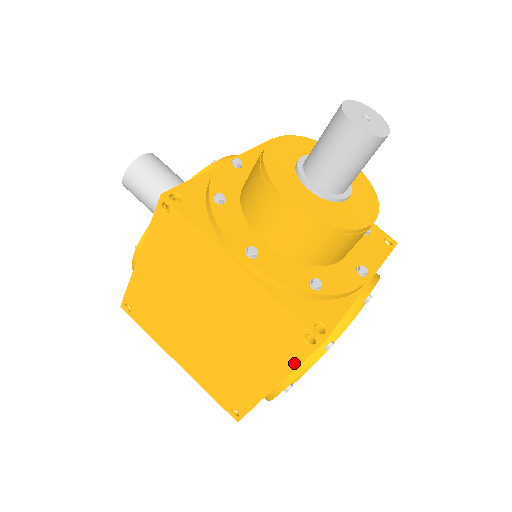
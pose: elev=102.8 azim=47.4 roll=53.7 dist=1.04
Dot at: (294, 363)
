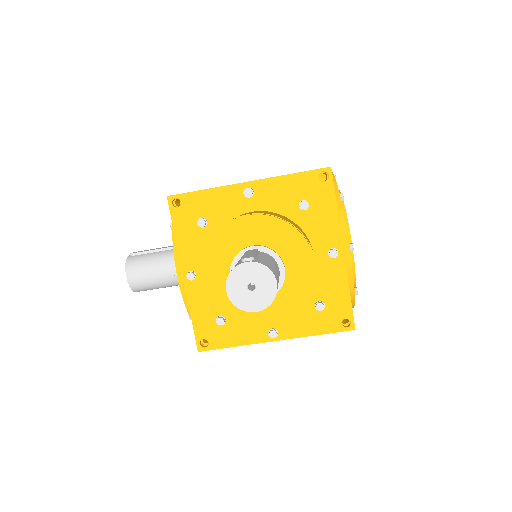
Dot at: occluded
